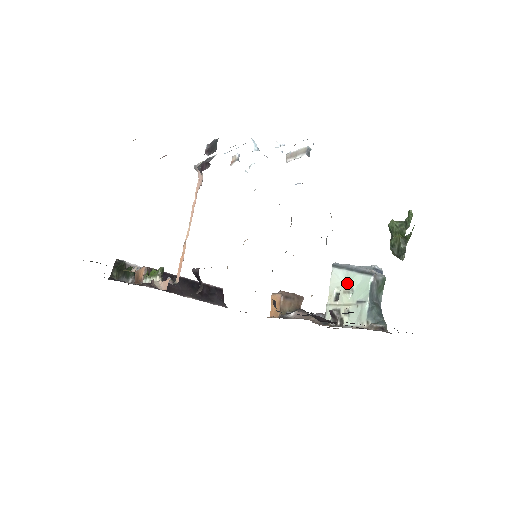
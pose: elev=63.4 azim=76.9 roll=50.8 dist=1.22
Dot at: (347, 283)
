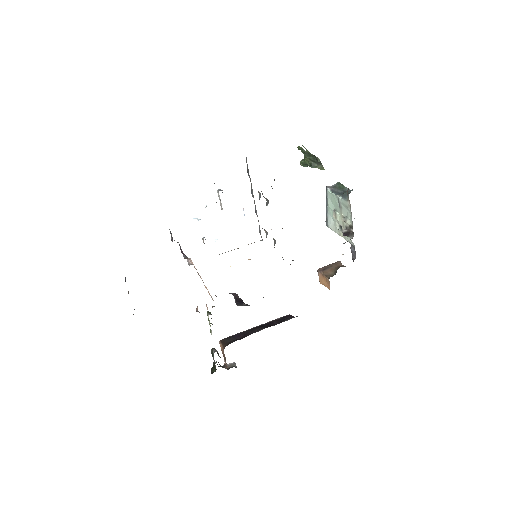
Dot at: (333, 215)
